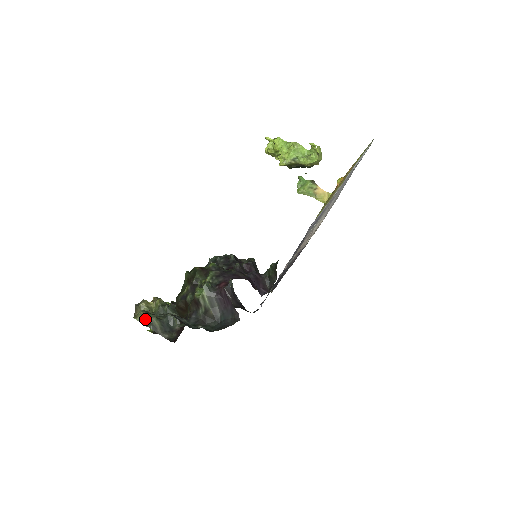
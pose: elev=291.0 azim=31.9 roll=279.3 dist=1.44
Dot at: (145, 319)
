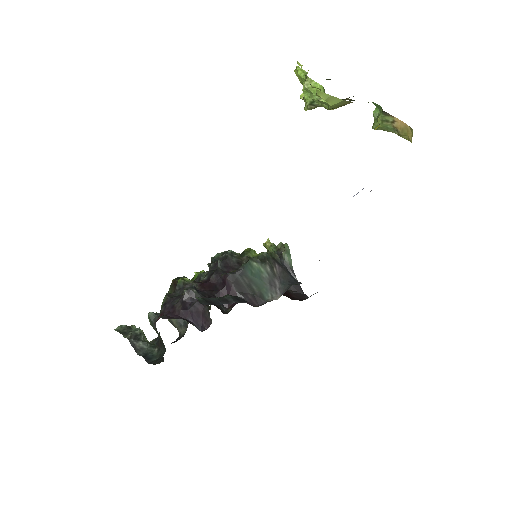
Dot at: occluded
